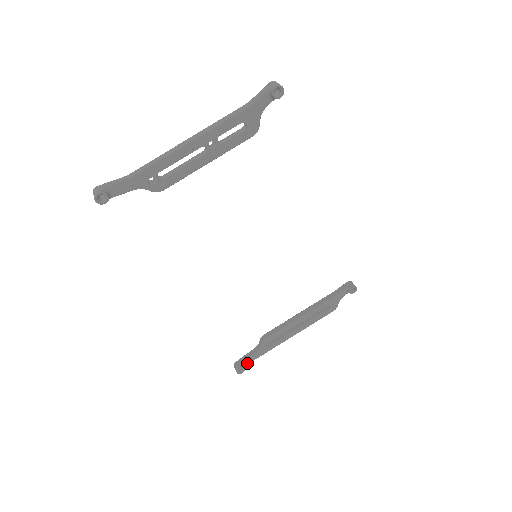
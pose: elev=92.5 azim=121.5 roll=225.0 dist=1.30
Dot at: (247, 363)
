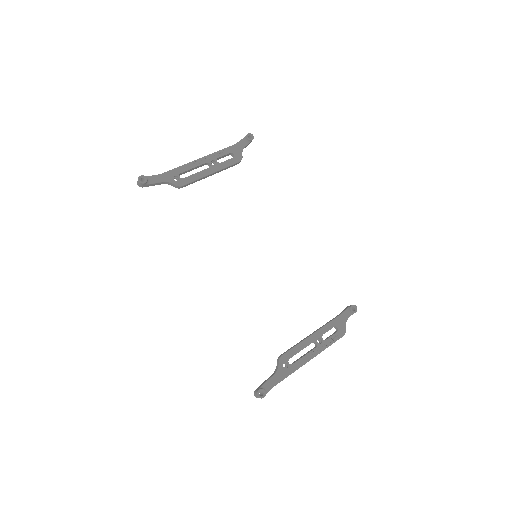
Dot at: (268, 389)
